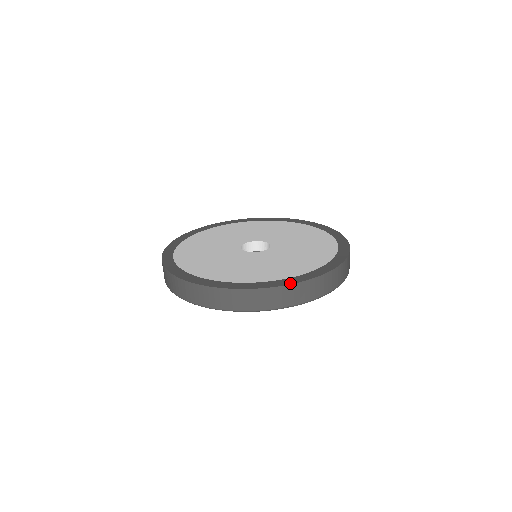
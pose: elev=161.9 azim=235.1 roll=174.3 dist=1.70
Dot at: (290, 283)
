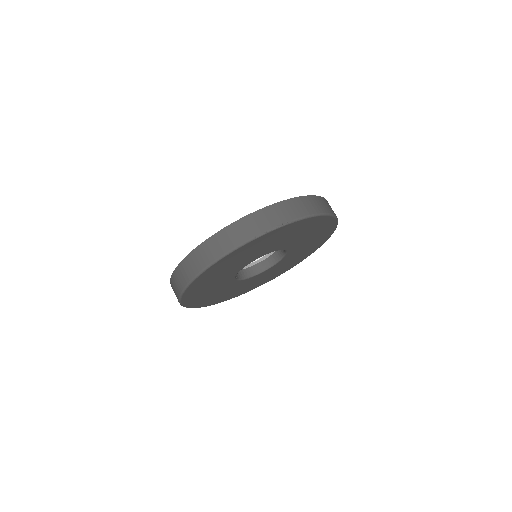
Dot at: (253, 213)
